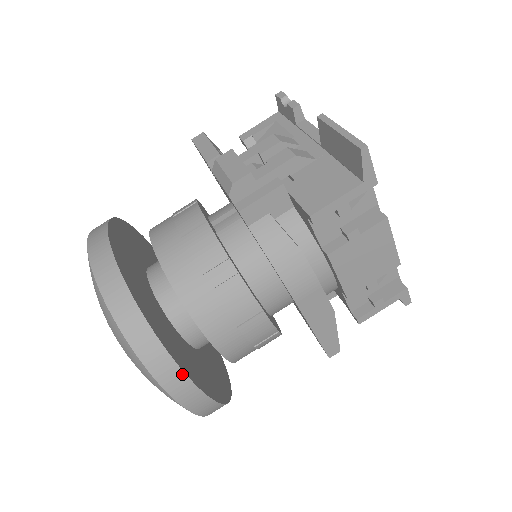
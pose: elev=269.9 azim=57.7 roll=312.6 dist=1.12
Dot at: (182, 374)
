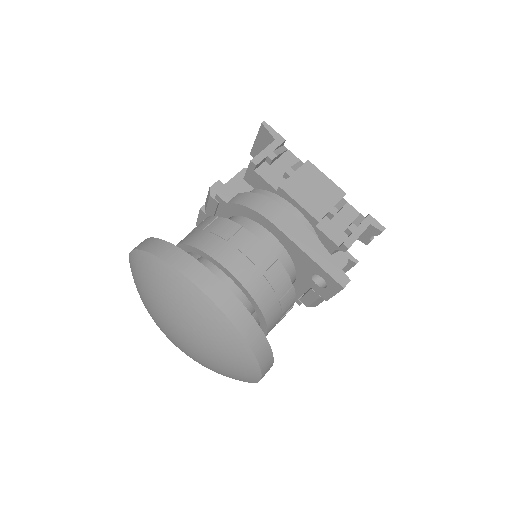
Dot at: (195, 261)
